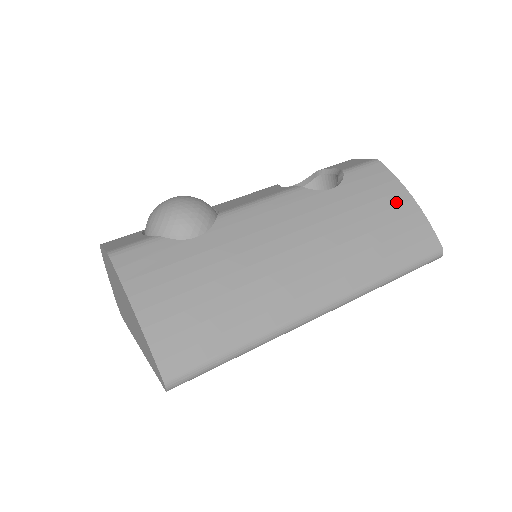
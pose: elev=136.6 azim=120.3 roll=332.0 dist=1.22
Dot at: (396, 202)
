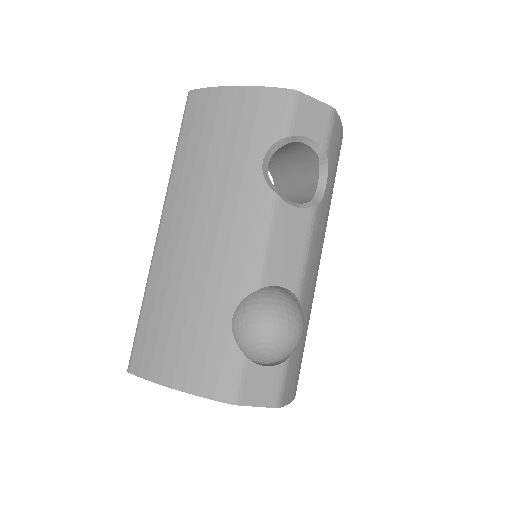
Dot at: occluded
